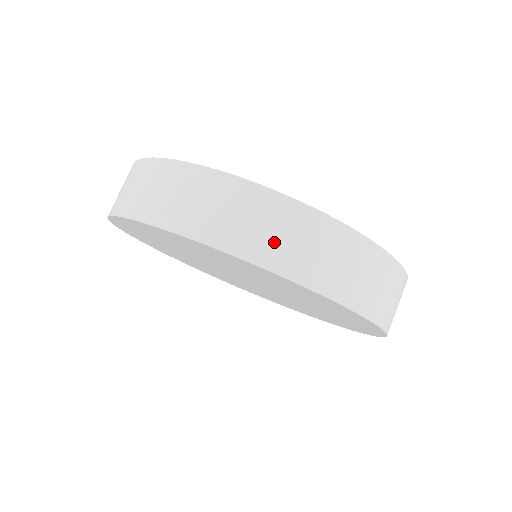
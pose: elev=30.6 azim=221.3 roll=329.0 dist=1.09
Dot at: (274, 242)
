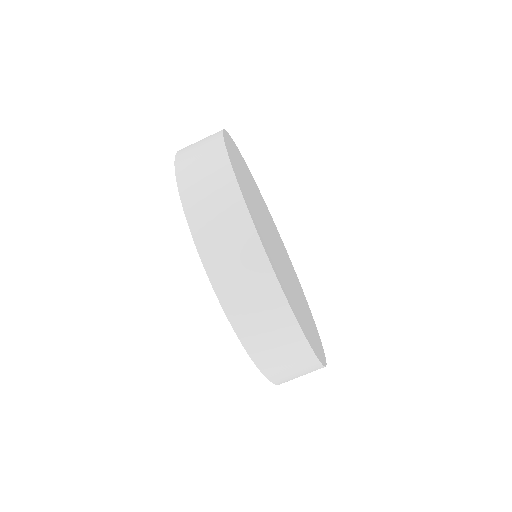
Dot at: (207, 210)
